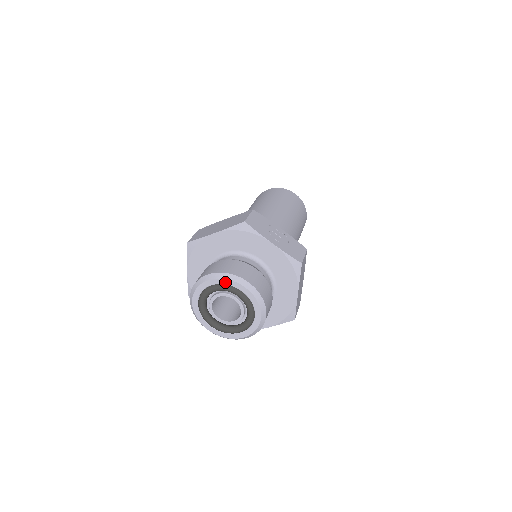
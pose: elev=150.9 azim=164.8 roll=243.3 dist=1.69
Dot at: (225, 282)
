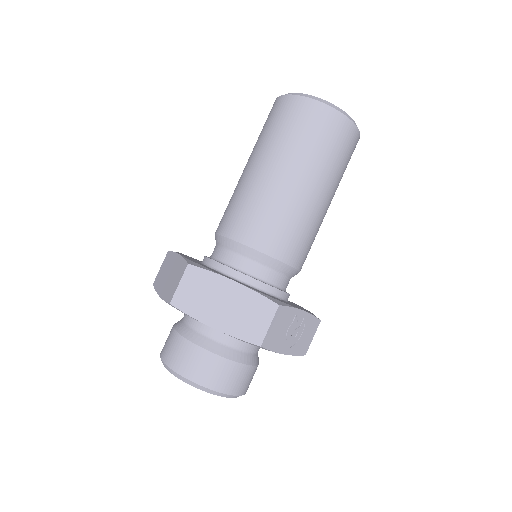
Dot at: (211, 392)
